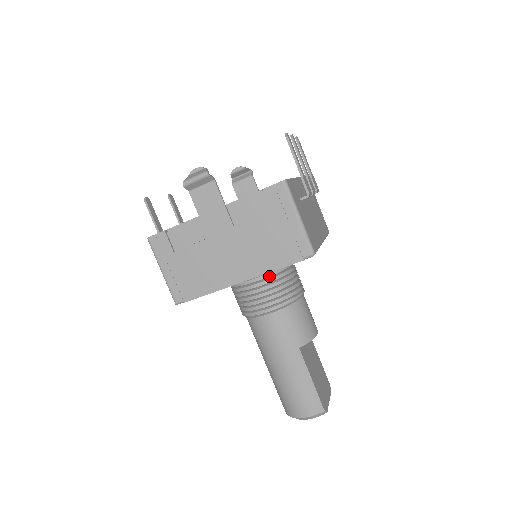
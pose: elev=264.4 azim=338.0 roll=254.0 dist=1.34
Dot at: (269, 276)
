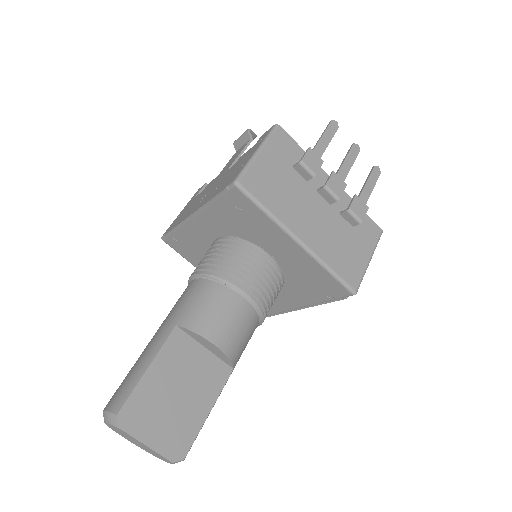
Dot at: (226, 243)
